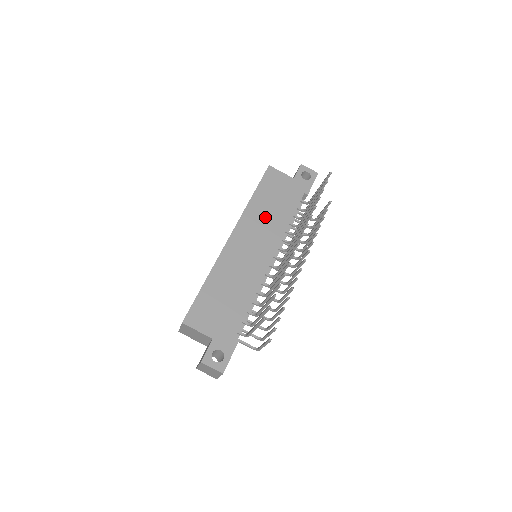
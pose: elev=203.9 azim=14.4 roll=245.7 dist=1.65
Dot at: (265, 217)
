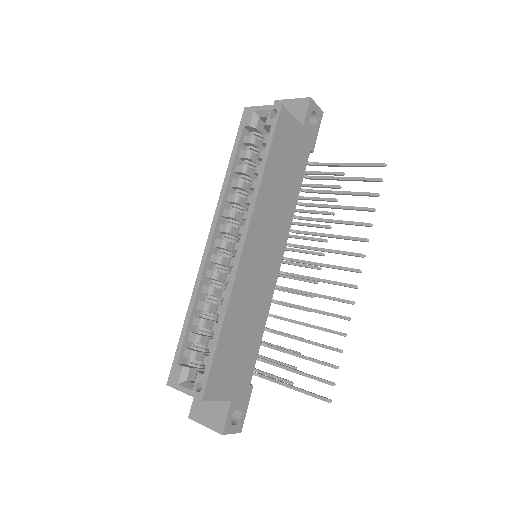
Dot at: (276, 202)
